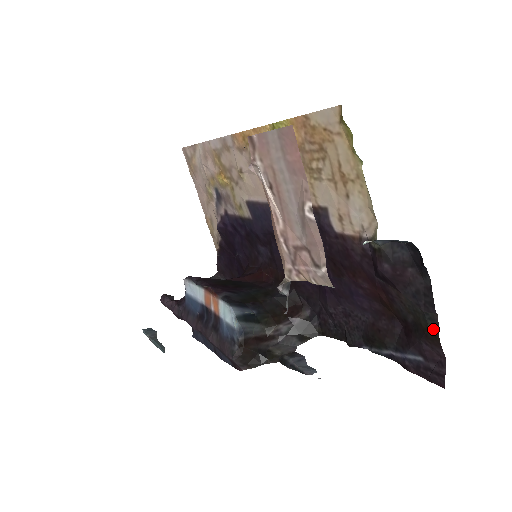
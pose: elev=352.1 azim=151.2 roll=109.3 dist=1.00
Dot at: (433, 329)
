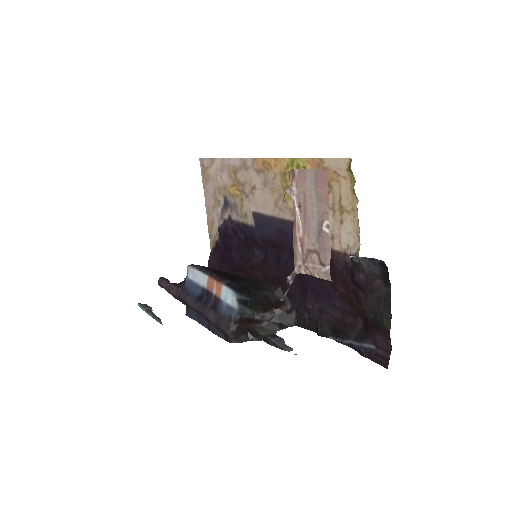
Dot at: (387, 325)
